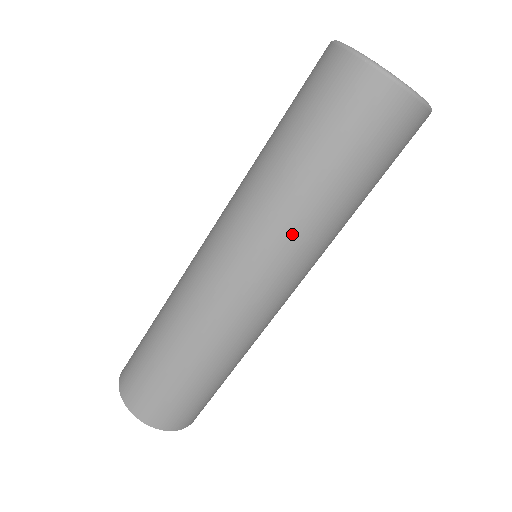
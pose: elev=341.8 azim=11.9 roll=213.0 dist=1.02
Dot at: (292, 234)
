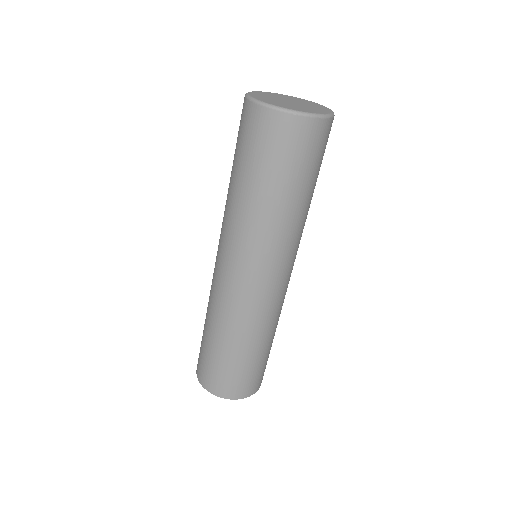
Dot at: (232, 223)
